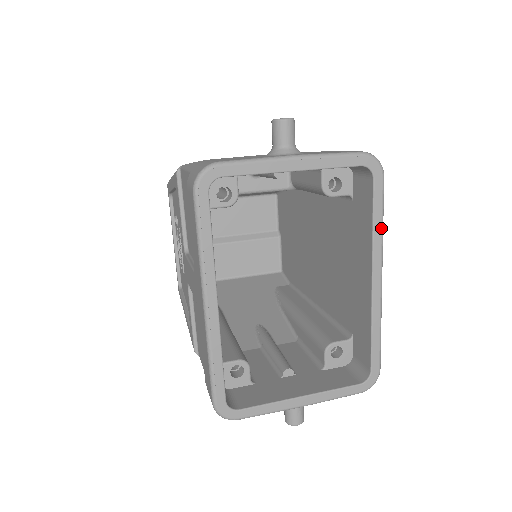
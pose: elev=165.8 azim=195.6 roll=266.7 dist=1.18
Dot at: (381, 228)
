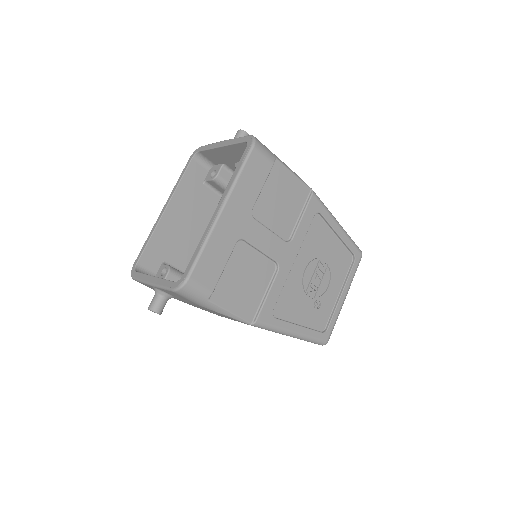
Dot at: (236, 176)
